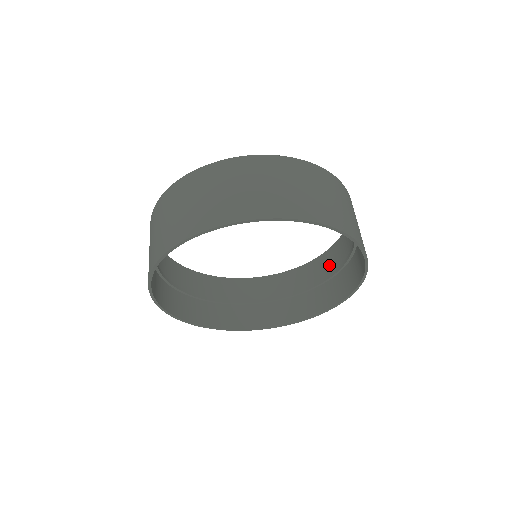
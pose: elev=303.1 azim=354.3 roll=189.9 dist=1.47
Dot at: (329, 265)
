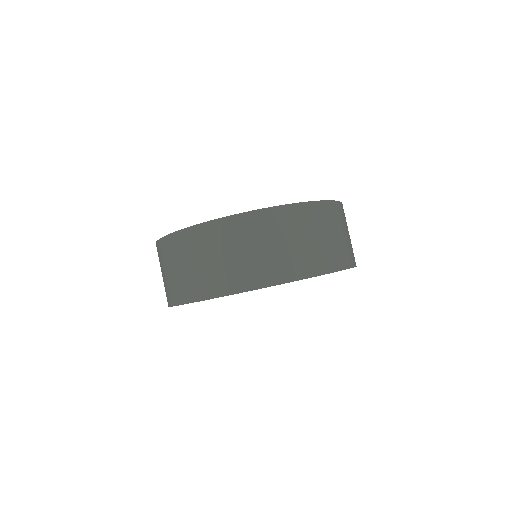
Dot at: occluded
